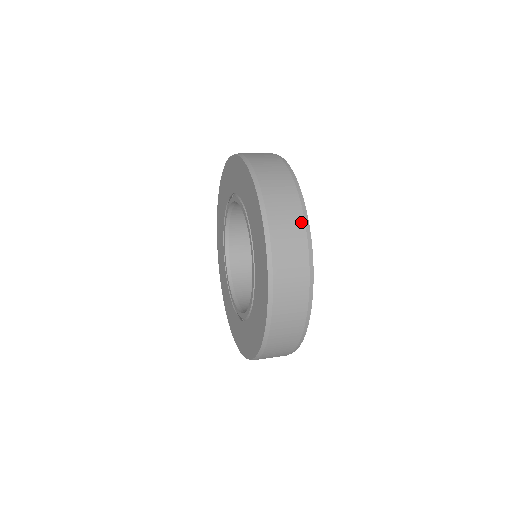
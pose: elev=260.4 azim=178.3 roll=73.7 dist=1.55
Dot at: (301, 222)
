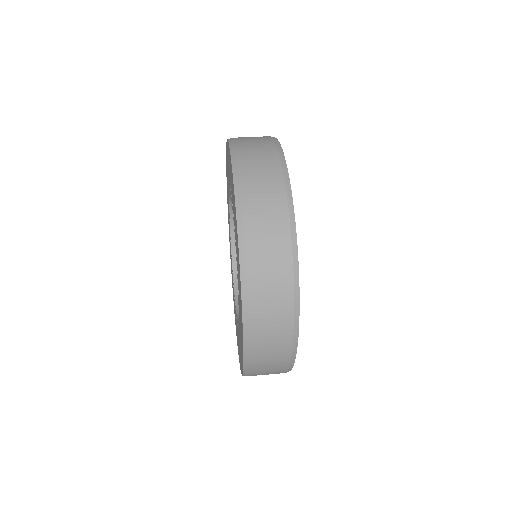
Dot at: (289, 282)
